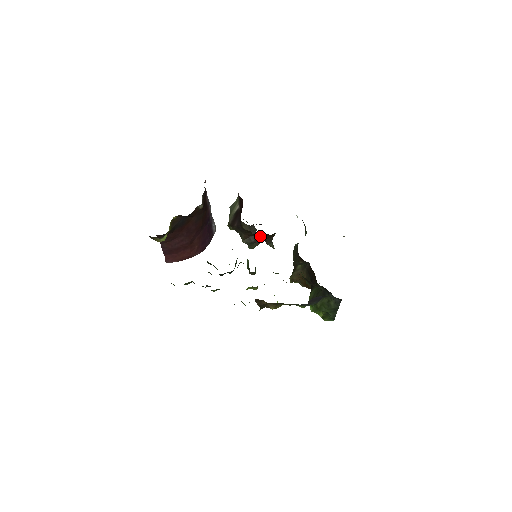
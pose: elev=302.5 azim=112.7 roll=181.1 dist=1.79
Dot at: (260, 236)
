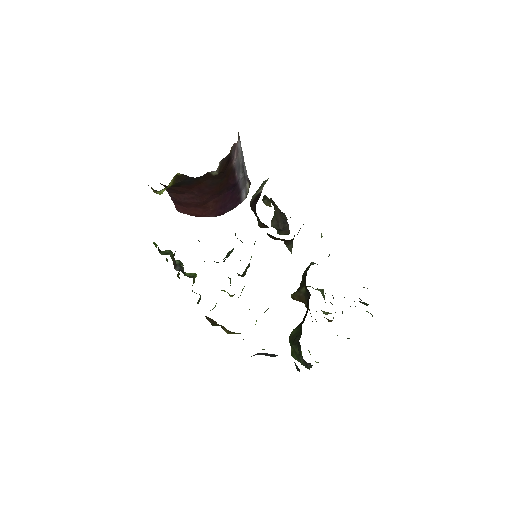
Dot at: occluded
